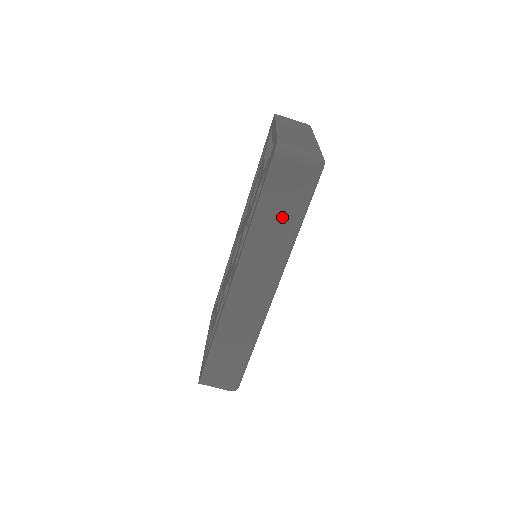
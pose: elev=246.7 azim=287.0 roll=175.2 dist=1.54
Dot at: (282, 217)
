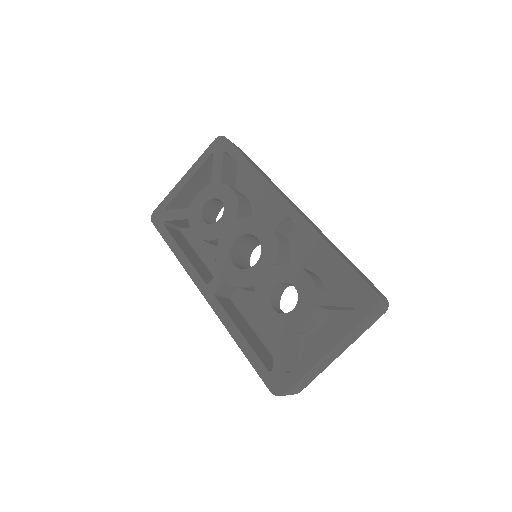
Dot at: occluded
